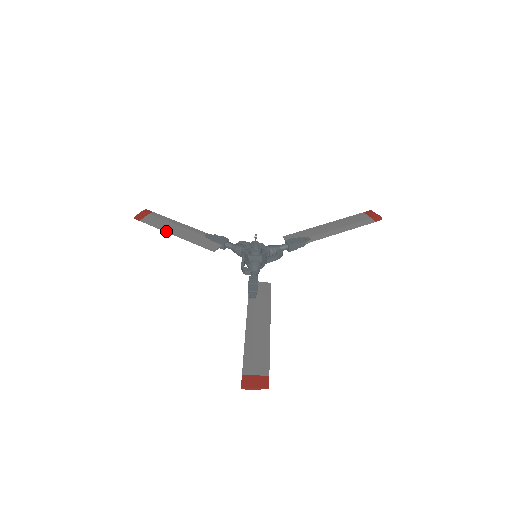
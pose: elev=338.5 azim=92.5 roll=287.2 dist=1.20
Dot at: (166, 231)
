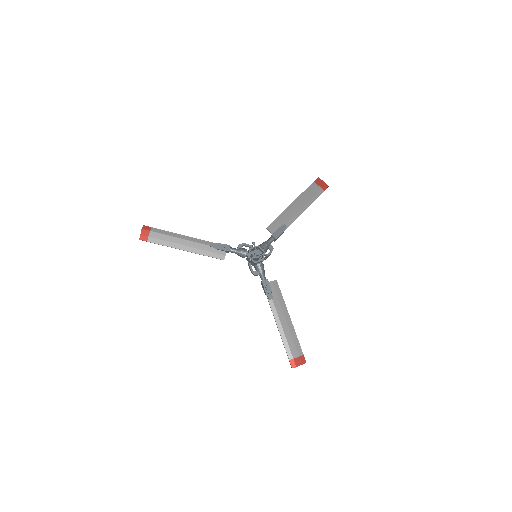
Dot at: occluded
